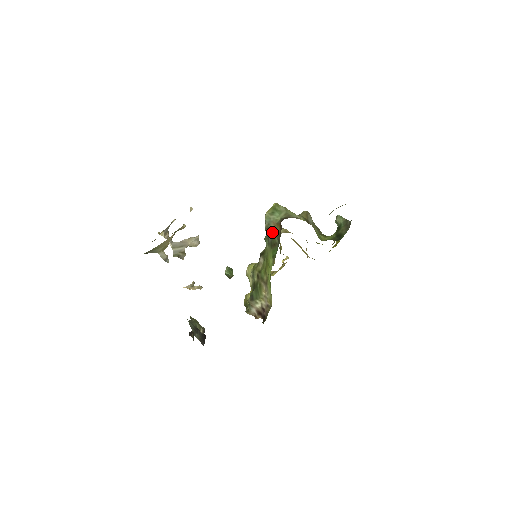
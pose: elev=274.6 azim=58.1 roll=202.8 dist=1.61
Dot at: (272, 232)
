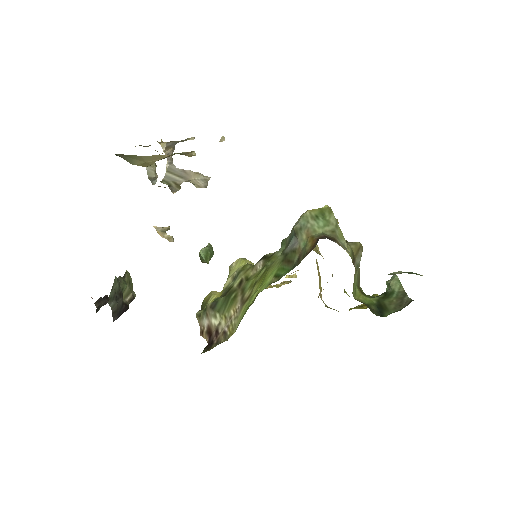
Dot at: (298, 242)
